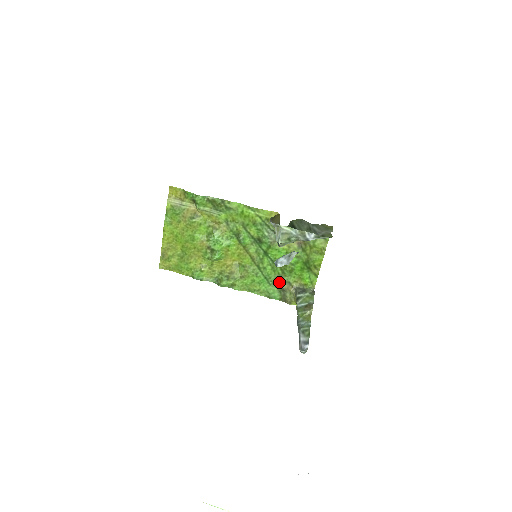
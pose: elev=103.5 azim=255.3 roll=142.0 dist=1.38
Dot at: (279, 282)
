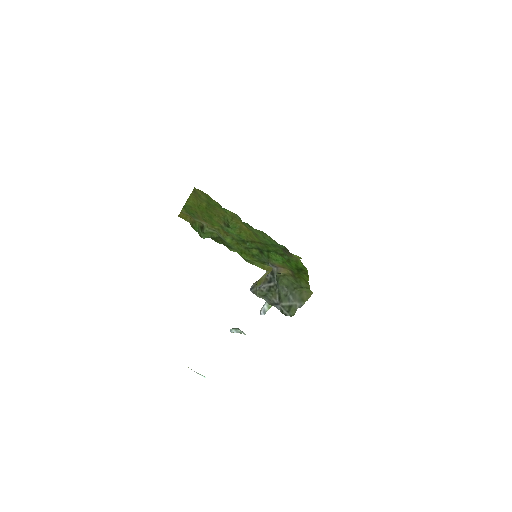
Dot at: occluded
